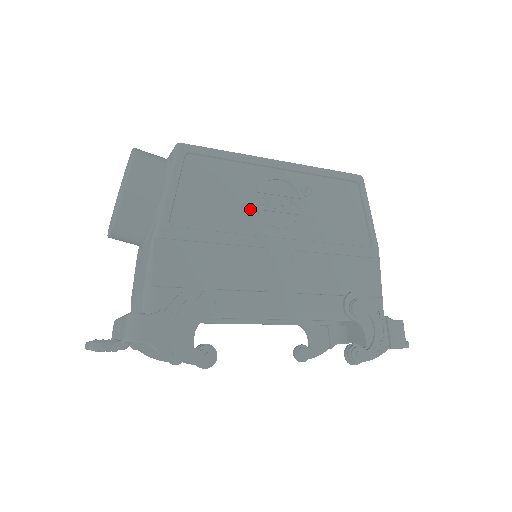
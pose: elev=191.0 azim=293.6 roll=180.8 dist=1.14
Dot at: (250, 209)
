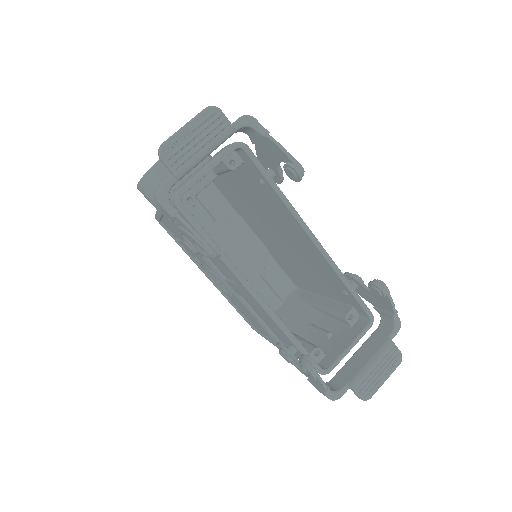
Dot at: occluded
